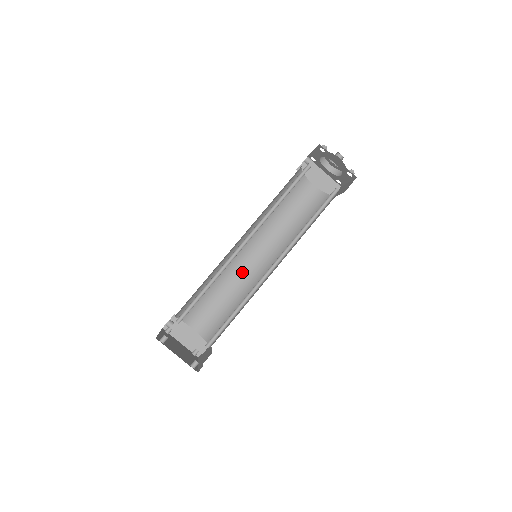
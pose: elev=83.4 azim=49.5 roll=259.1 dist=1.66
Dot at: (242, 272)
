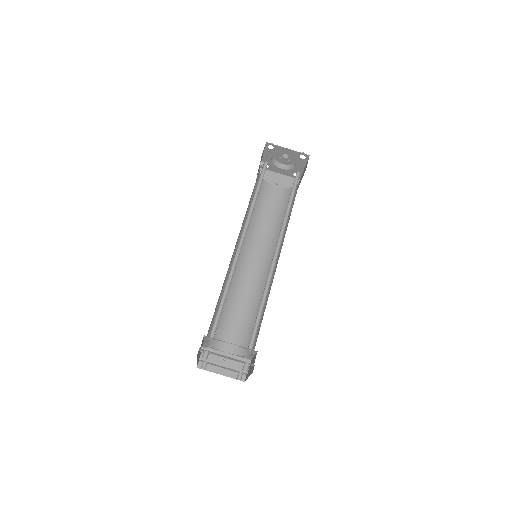
Dot at: (249, 281)
